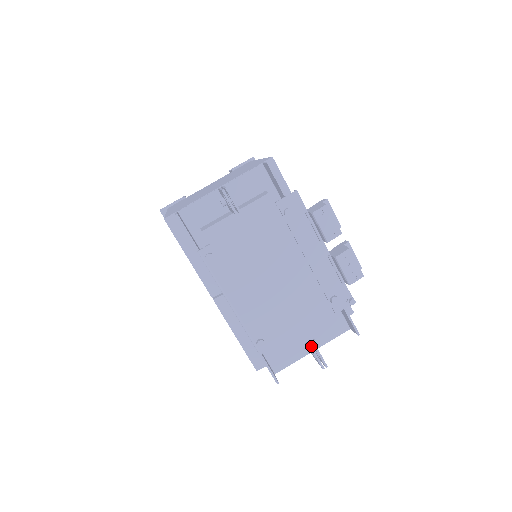
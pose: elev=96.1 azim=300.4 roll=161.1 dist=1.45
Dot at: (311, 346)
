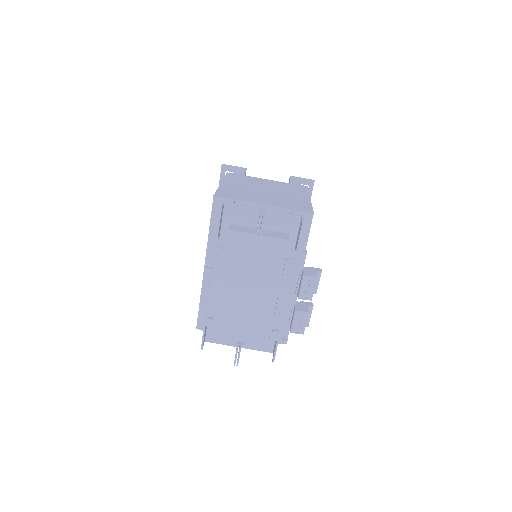
Dot at: occluded
